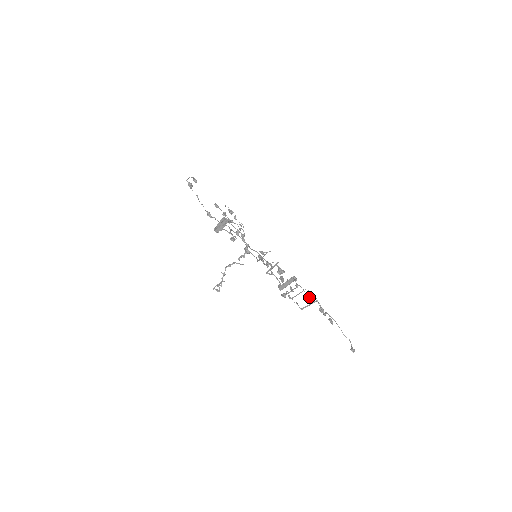
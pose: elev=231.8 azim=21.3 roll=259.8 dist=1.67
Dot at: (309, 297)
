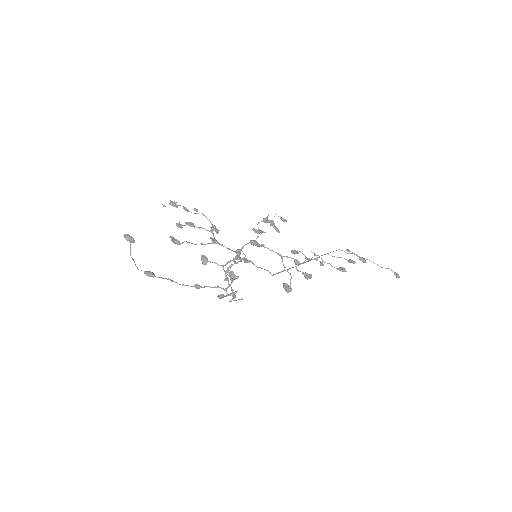
Dot at: (342, 271)
